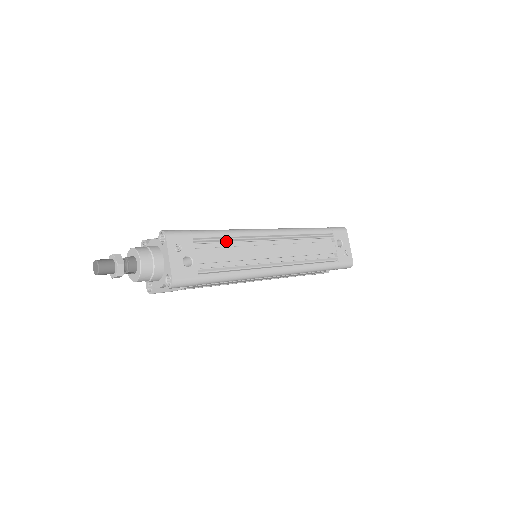
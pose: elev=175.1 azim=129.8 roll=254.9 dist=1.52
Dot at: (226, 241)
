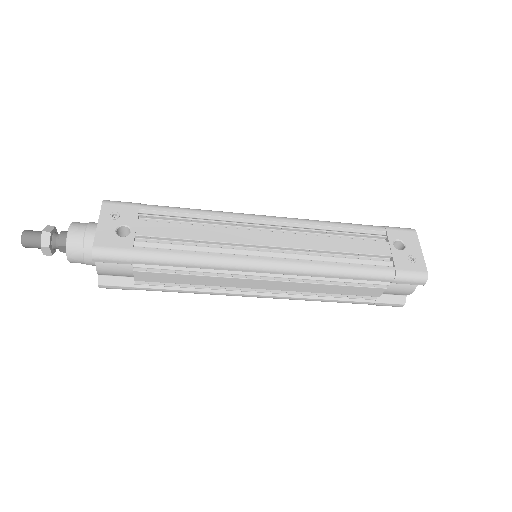
Dot at: (190, 218)
